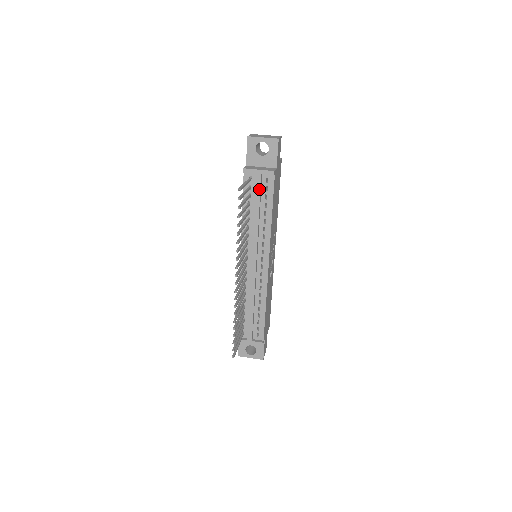
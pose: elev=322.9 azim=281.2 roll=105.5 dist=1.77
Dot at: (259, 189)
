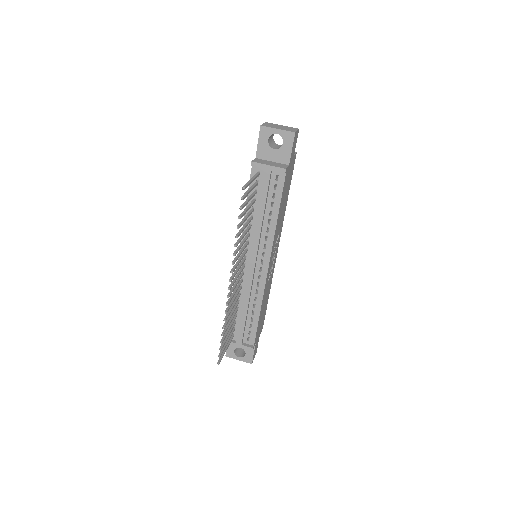
Dot at: (267, 186)
